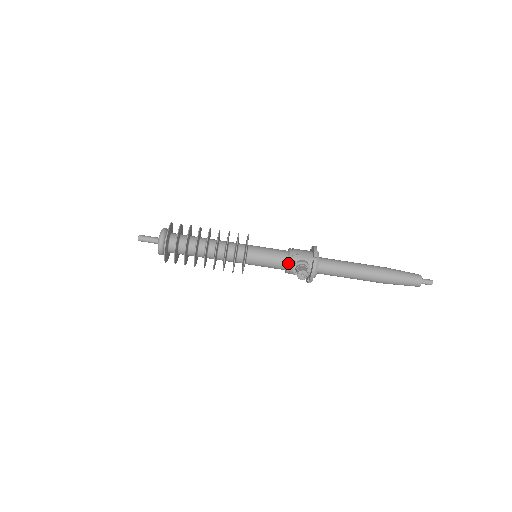
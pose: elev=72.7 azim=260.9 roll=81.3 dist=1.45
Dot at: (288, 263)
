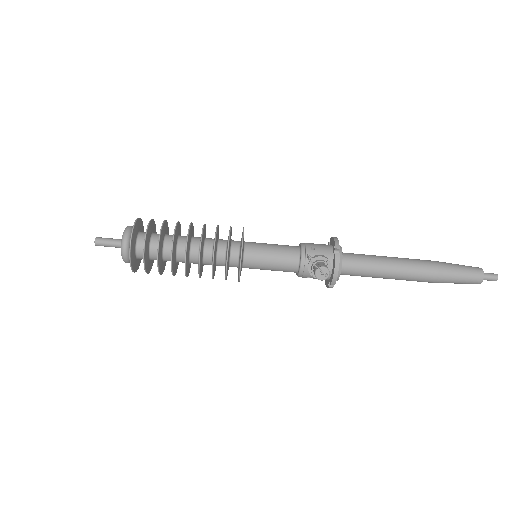
Dot at: (300, 260)
